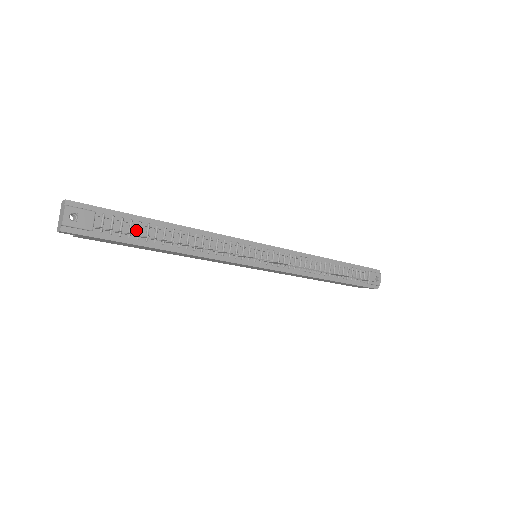
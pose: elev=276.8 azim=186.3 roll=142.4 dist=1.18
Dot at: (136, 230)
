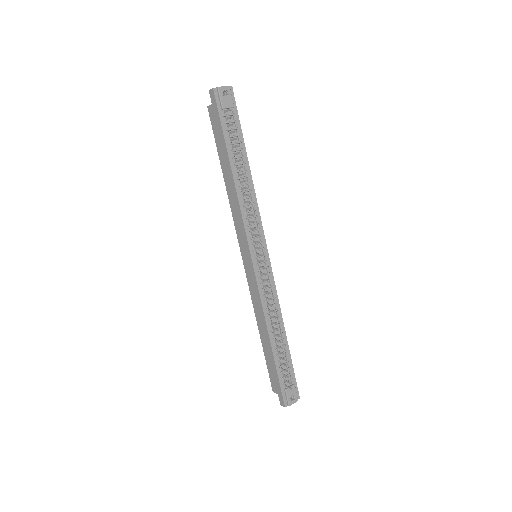
Dot at: (235, 141)
